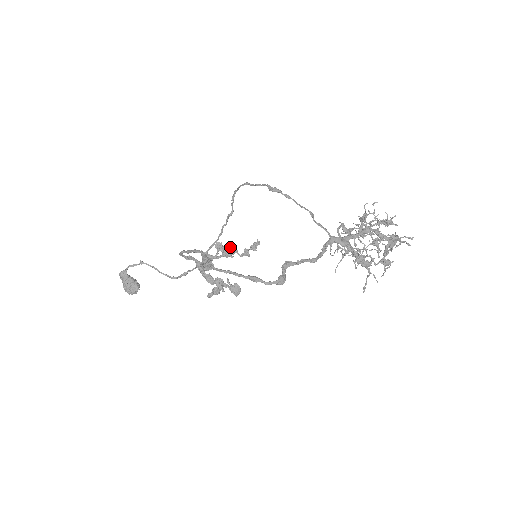
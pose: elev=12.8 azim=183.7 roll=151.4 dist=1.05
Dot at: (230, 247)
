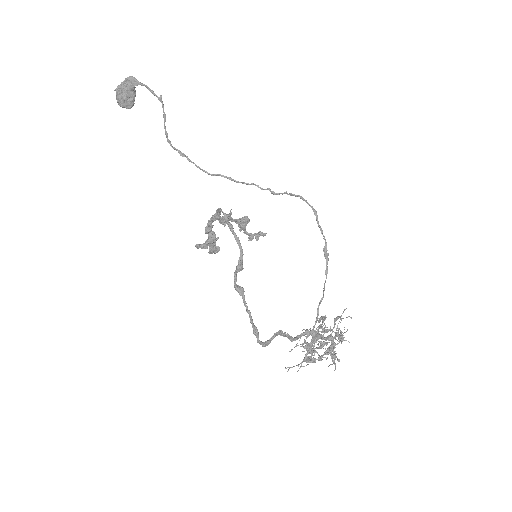
Dot at: occluded
